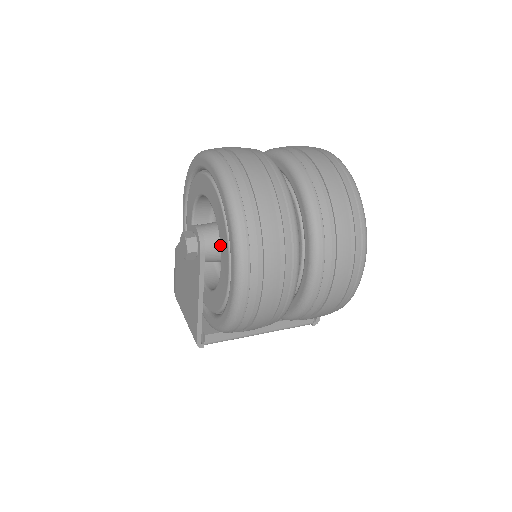
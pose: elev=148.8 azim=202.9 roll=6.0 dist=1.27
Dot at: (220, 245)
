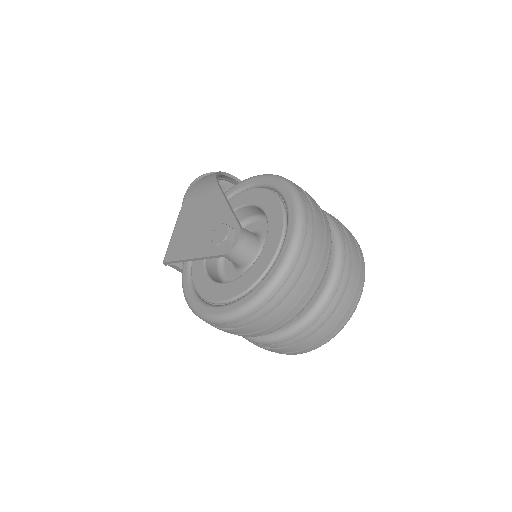
Dot at: (237, 278)
